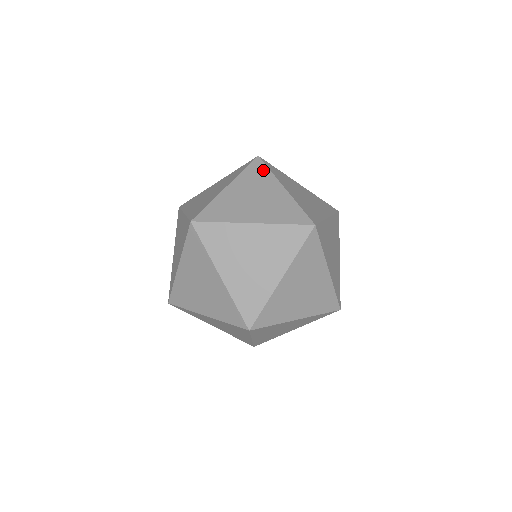
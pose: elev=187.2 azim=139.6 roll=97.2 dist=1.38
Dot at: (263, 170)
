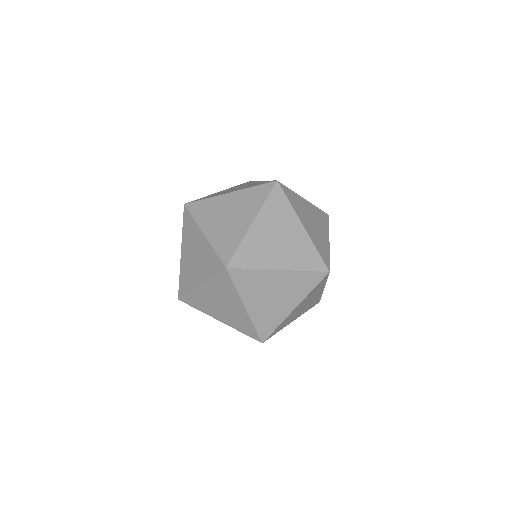
Dot at: (327, 222)
